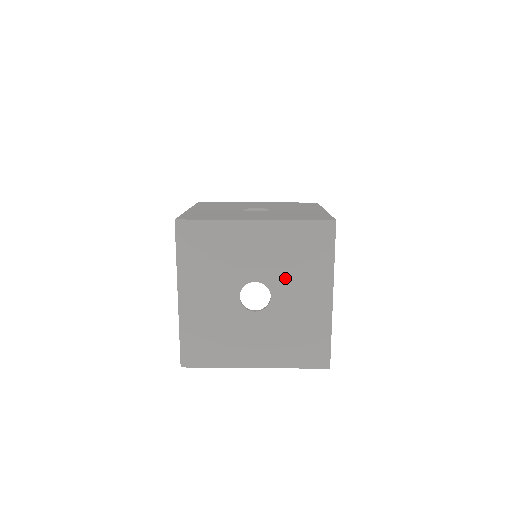
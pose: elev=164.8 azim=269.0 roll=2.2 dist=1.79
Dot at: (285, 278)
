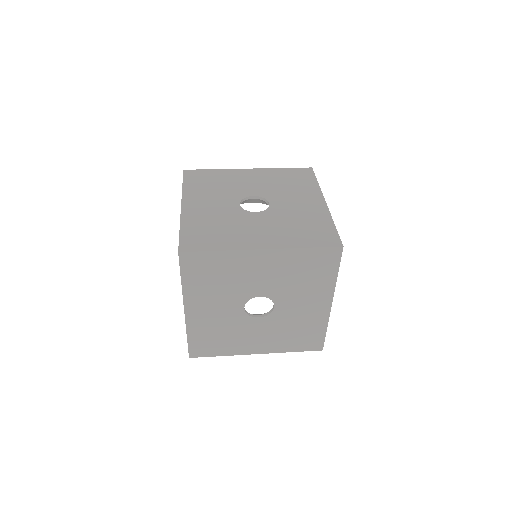
Dot at: (289, 292)
